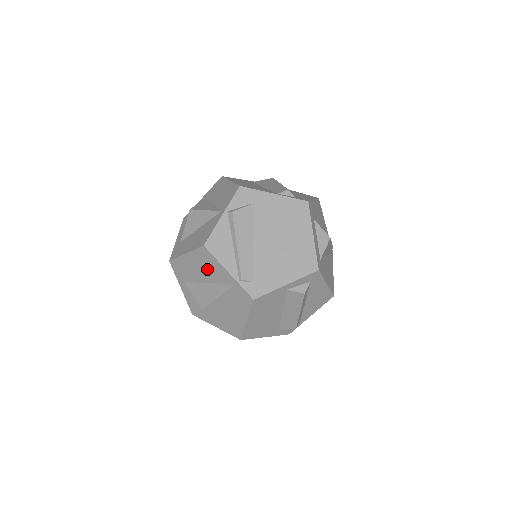
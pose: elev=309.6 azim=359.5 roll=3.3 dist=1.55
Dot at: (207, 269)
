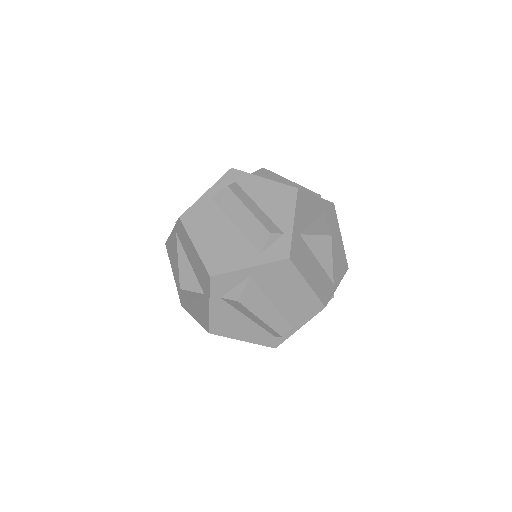
Dot at: (175, 258)
